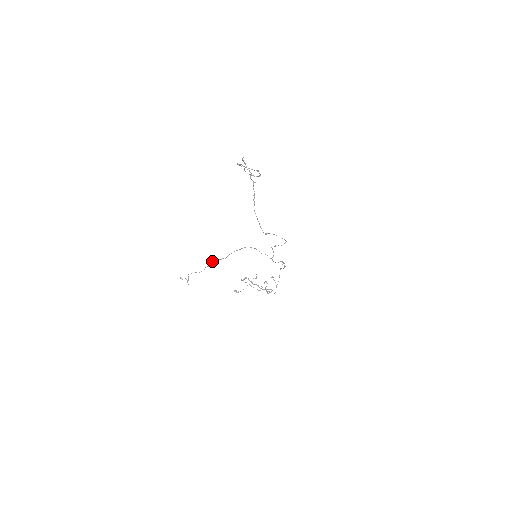
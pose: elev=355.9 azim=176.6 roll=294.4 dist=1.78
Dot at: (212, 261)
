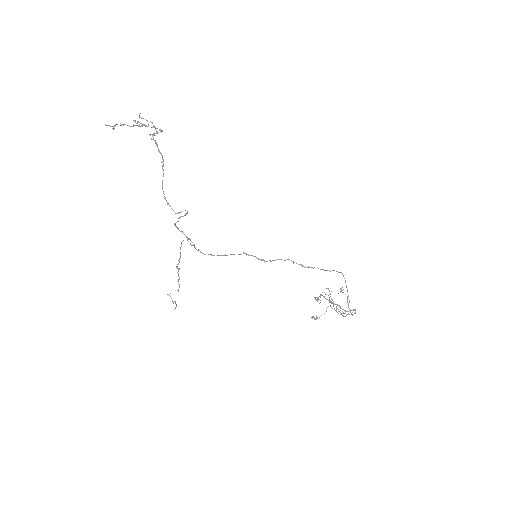
Dot at: (177, 272)
